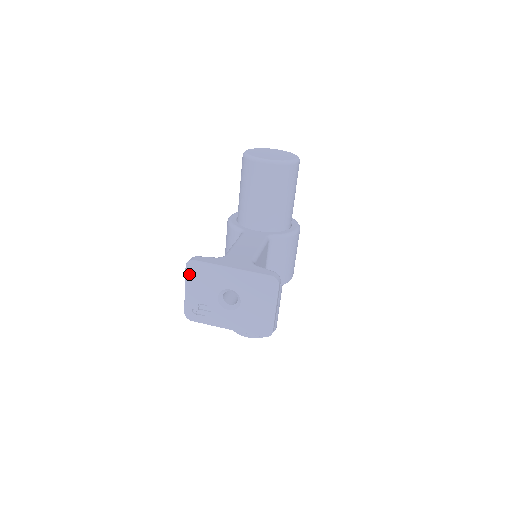
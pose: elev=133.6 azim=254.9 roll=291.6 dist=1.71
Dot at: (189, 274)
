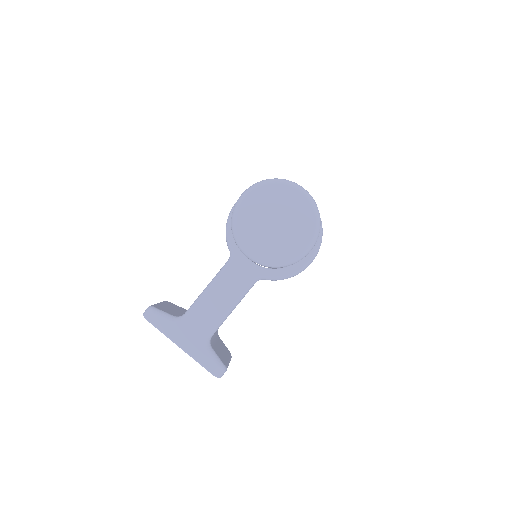
Dot at: occluded
